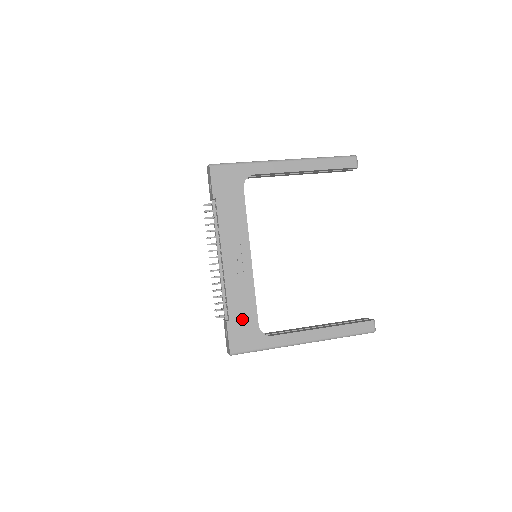
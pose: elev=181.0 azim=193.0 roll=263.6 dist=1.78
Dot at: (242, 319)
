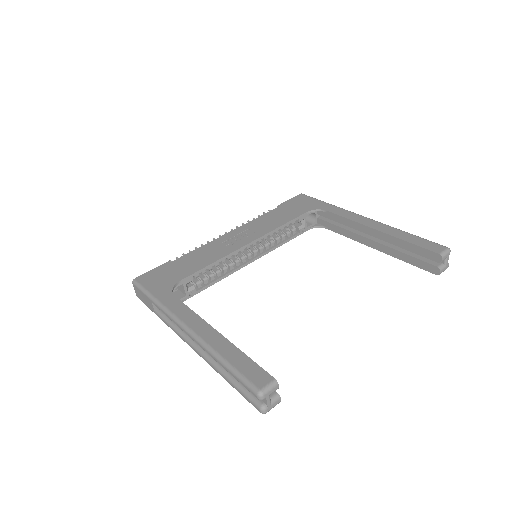
Dot at: (179, 268)
